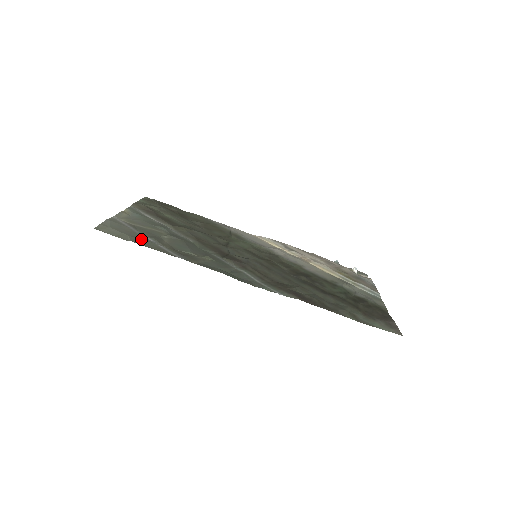
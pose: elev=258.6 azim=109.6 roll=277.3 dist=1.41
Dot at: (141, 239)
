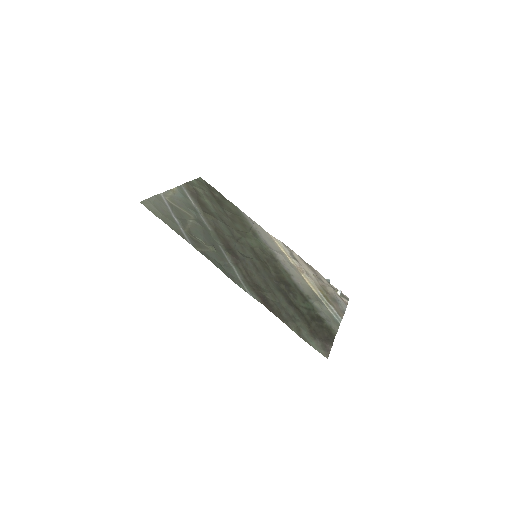
Dot at: (170, 219)
